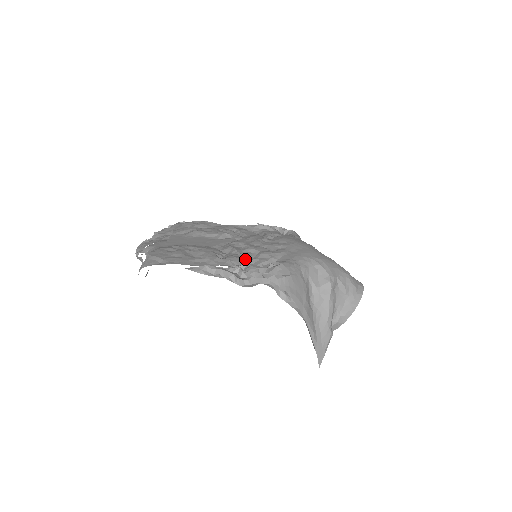
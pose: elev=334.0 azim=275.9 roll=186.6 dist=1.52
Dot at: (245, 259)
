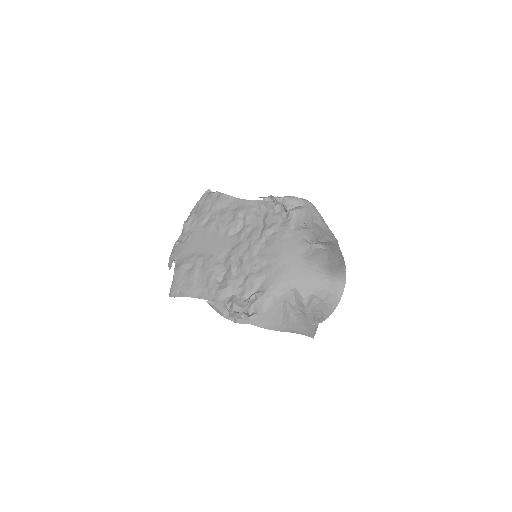
Dot at: (234, 288)
